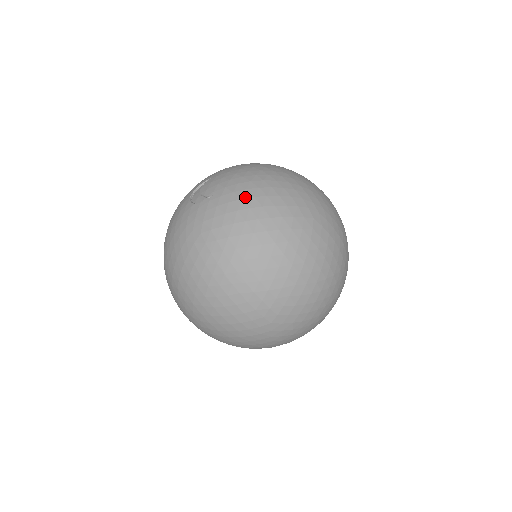
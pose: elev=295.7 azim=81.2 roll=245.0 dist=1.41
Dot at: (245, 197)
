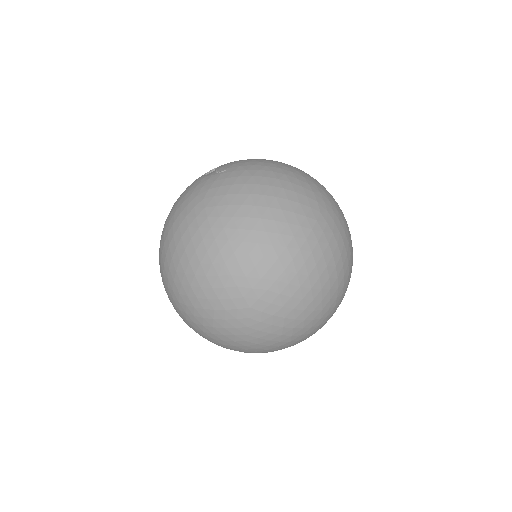
Dot at: (256, 175)
